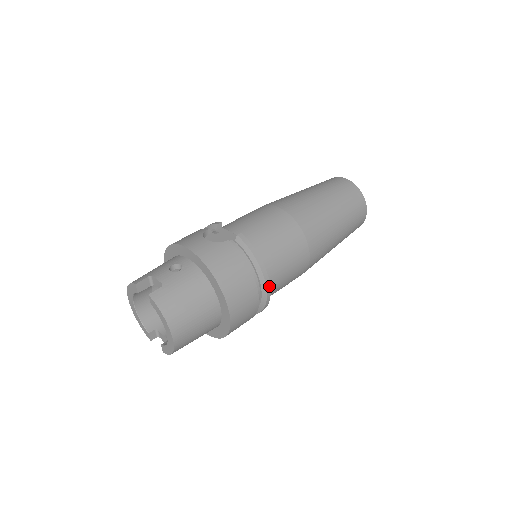
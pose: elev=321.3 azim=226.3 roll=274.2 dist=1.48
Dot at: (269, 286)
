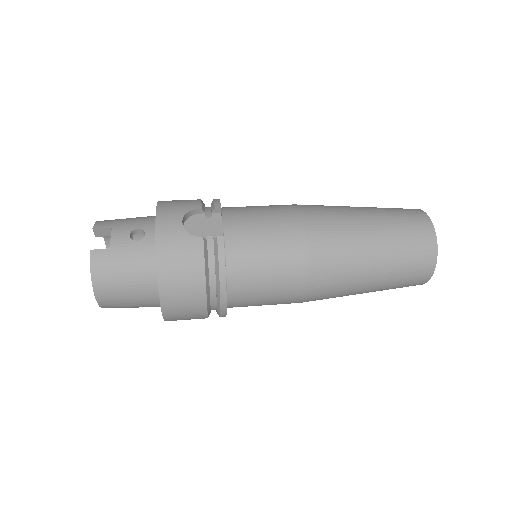
Dot at: (225, 305)
